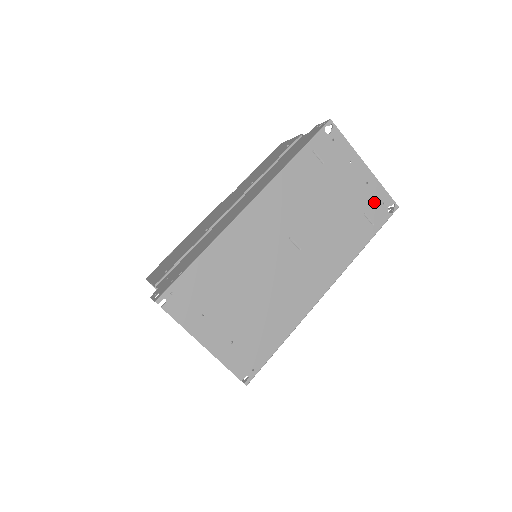
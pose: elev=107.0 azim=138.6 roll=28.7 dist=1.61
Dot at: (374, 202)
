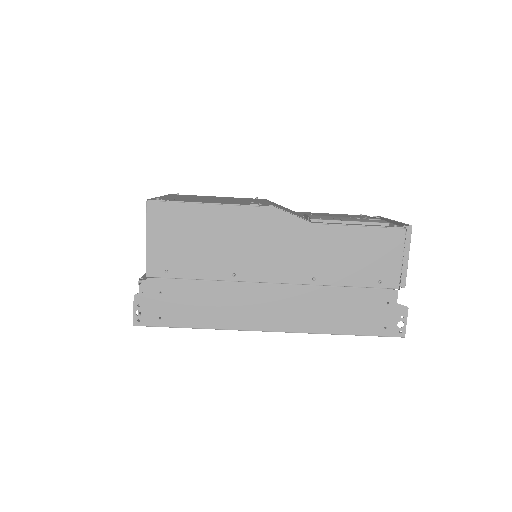
Dot at: occluded
